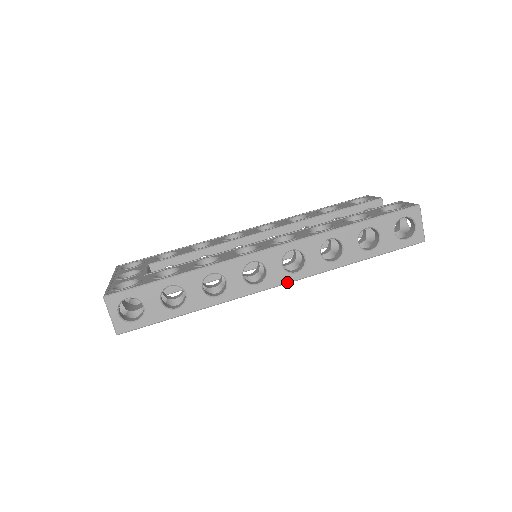
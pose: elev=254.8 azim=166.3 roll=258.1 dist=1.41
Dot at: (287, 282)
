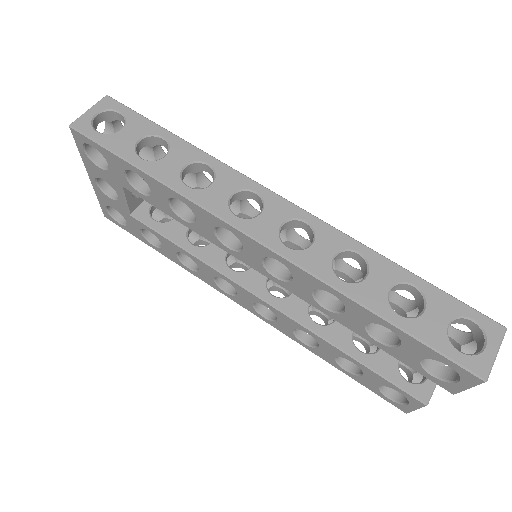
Dot at: (268, 245)
